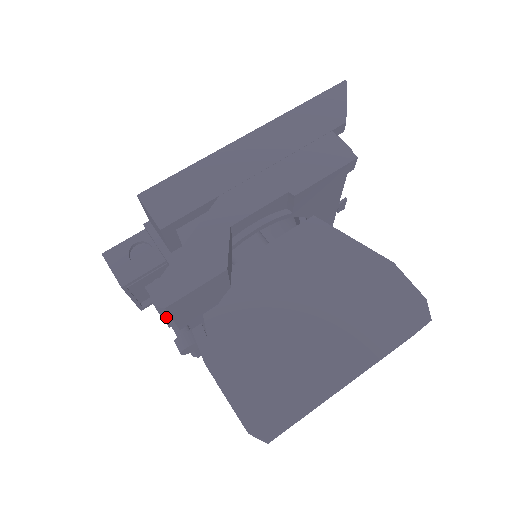
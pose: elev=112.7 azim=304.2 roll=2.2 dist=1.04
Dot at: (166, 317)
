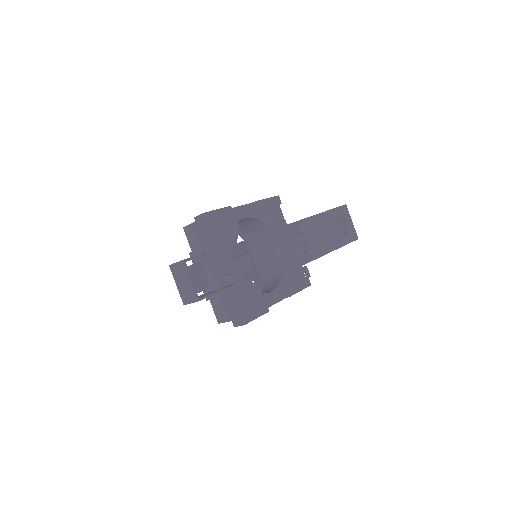
Dot at: (208, 230)
